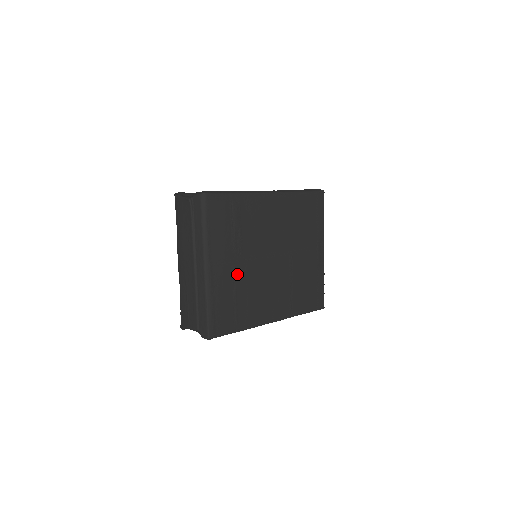
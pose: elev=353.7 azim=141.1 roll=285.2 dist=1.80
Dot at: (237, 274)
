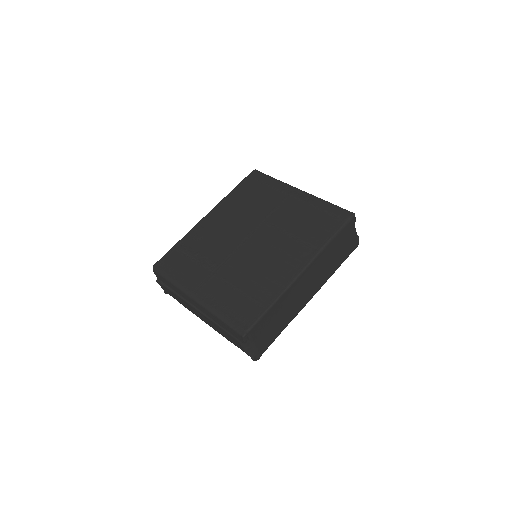
Dot at: (225, 277)
